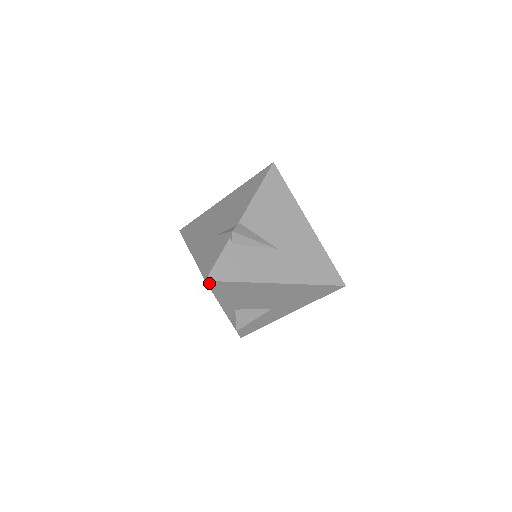
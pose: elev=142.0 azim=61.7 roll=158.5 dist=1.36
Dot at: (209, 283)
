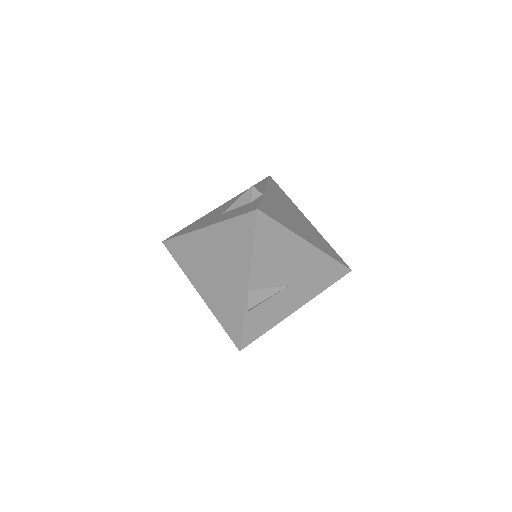
Dot at: (242, 347)
